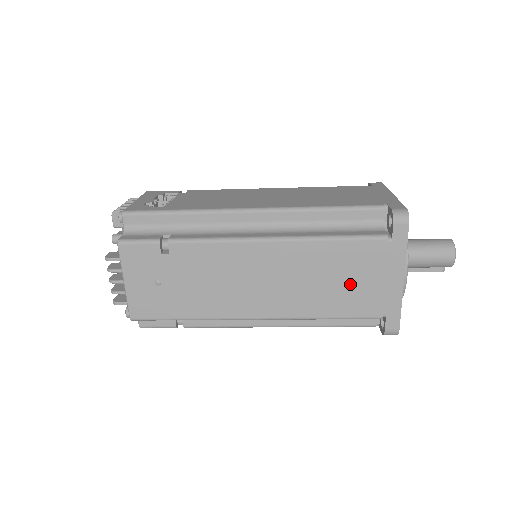
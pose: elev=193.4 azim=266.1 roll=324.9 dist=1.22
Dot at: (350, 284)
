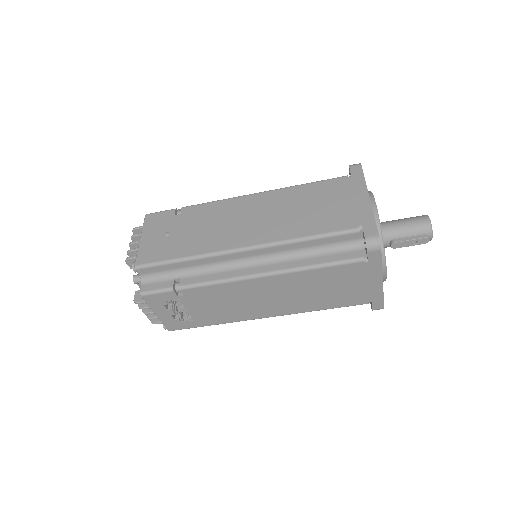
Dot at: (324, 208)
